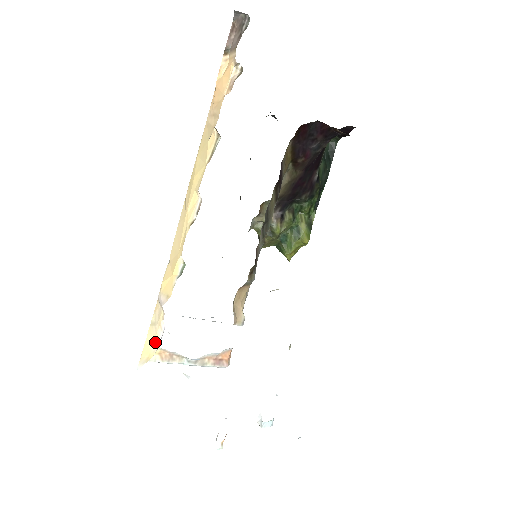
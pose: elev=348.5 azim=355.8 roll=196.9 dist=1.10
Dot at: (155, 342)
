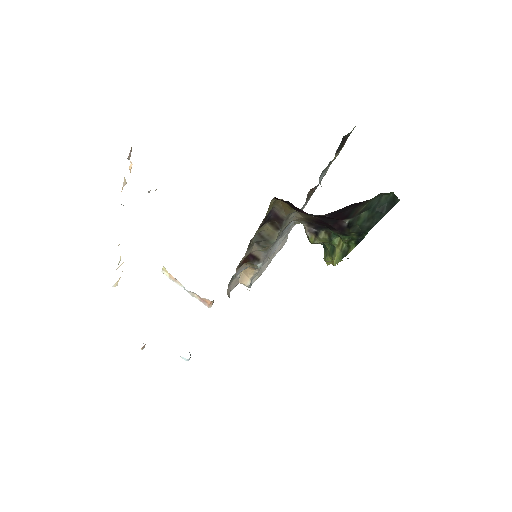
Dot at: (118, 281)
